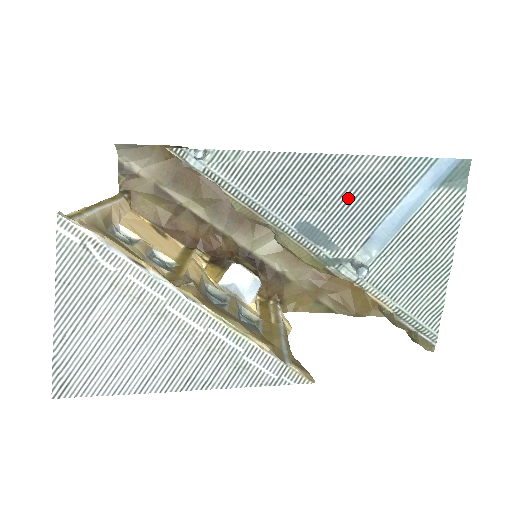
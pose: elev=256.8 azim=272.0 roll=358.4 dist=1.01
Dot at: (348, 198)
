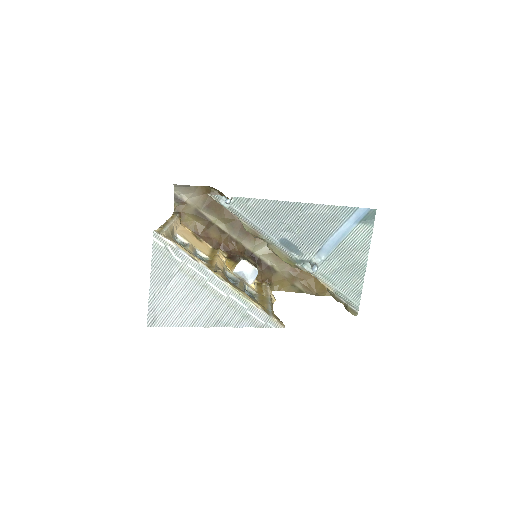
Dot at: (309, 227)
